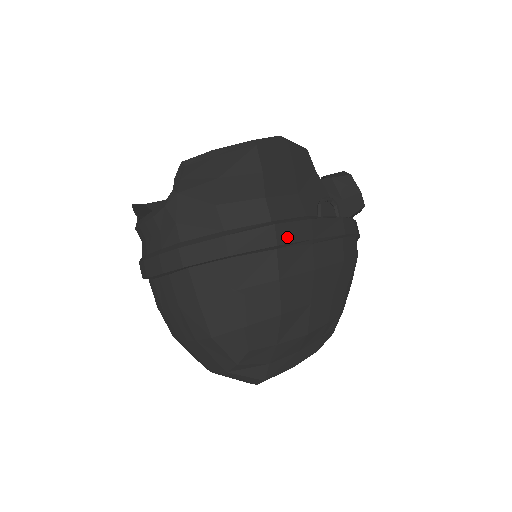
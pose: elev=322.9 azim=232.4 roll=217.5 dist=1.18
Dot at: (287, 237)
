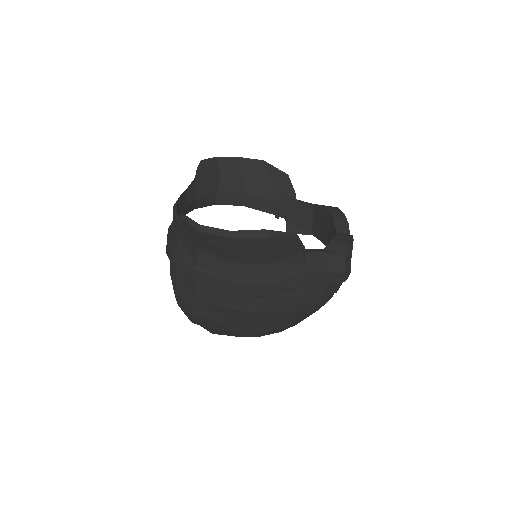
Dot at: (238, 291)
